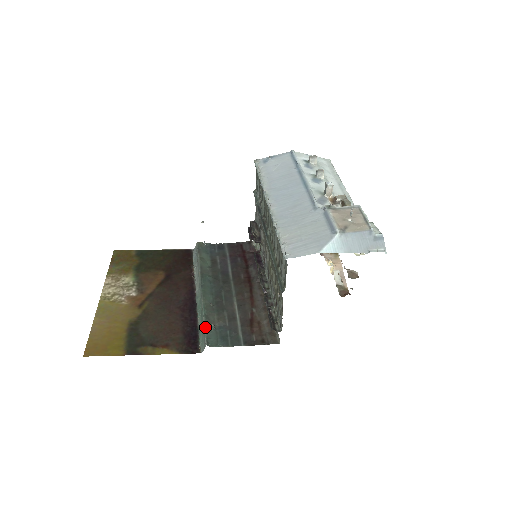
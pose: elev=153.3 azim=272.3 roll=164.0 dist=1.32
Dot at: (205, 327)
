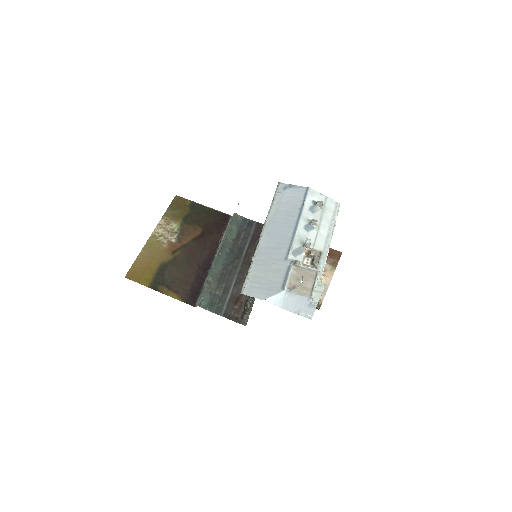
Dot at: (204, 291)
